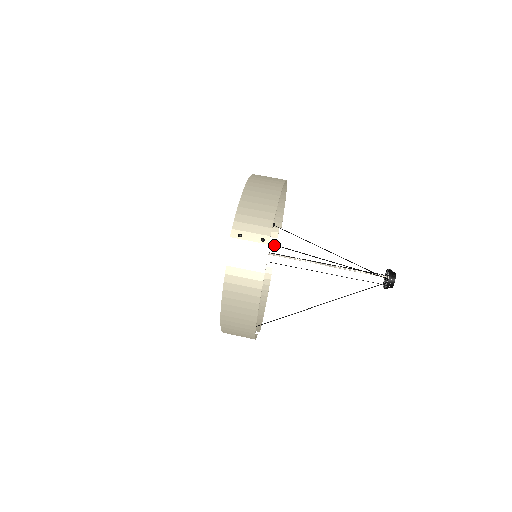
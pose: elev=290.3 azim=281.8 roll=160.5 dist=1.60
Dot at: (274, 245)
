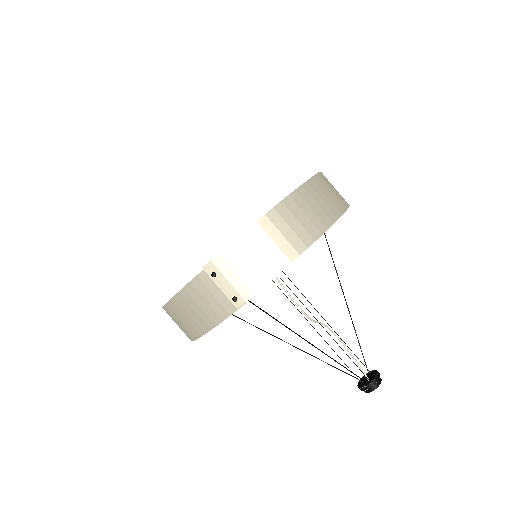
Dot at: occluded
